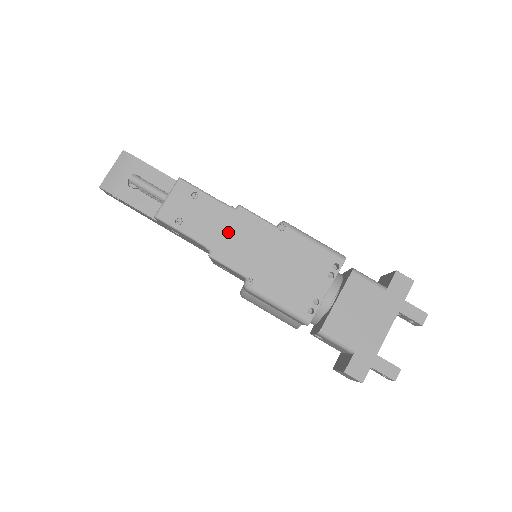
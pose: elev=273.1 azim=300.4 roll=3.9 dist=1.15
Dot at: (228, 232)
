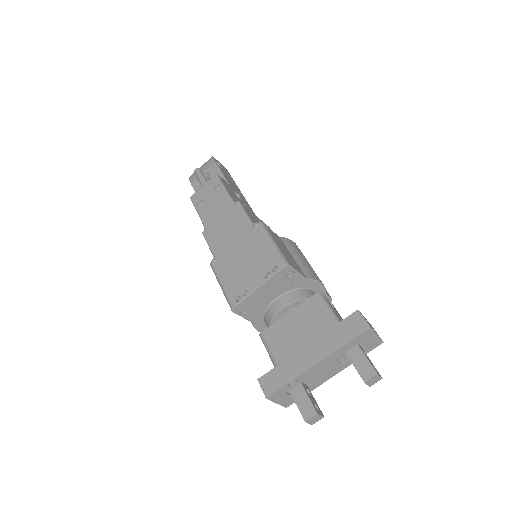
Dot at: (221, 219)
